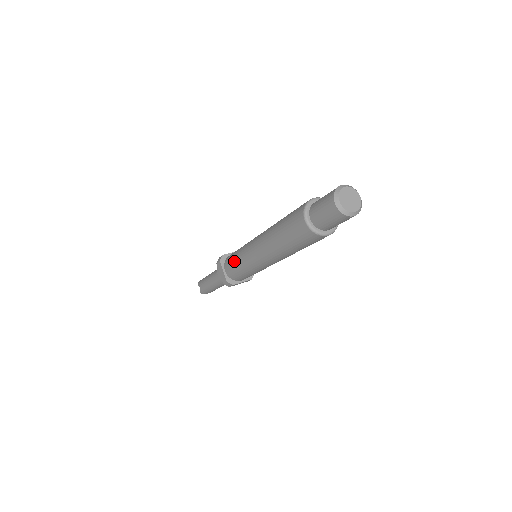
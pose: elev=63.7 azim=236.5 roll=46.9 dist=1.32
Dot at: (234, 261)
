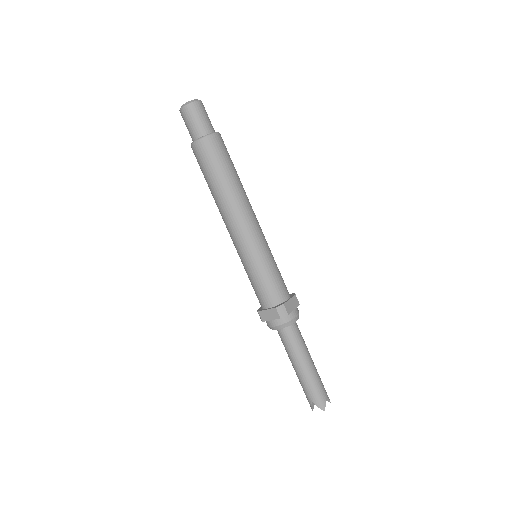
Dot at: (253, 281)
